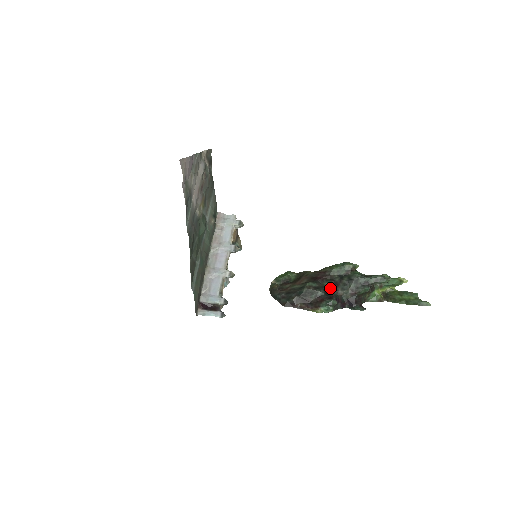
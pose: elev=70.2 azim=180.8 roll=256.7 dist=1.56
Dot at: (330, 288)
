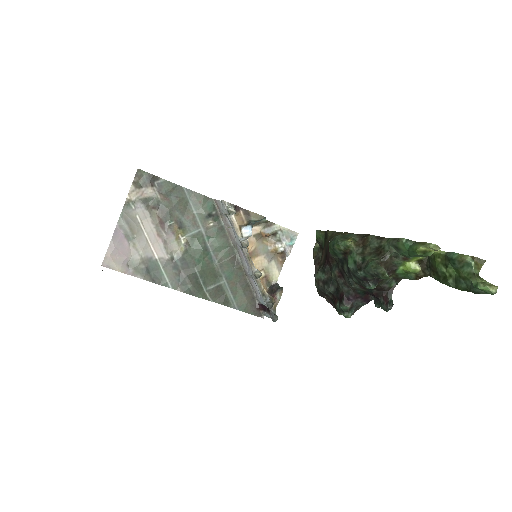
Dot at: (337, 281)
